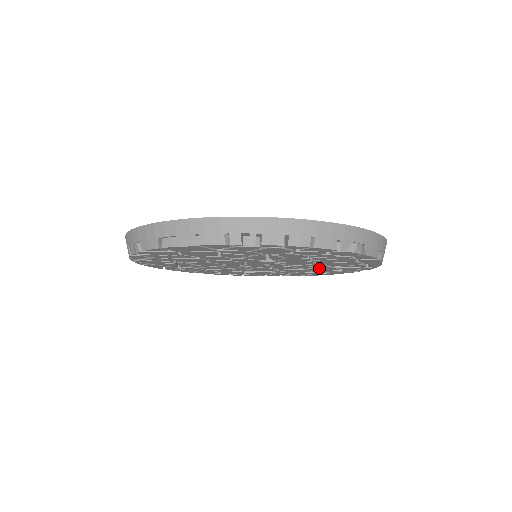
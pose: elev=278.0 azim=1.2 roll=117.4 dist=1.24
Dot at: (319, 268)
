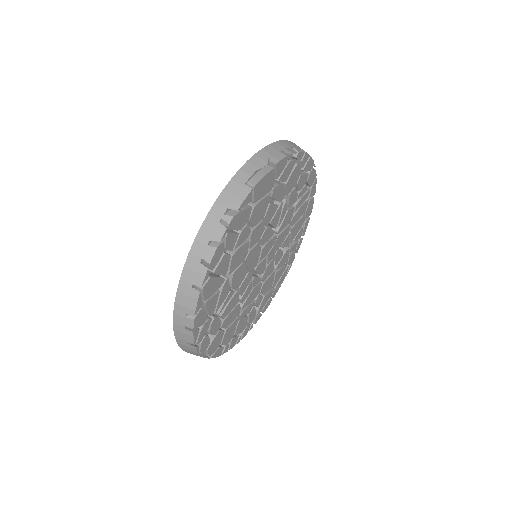
Dot at: (282, 259)
